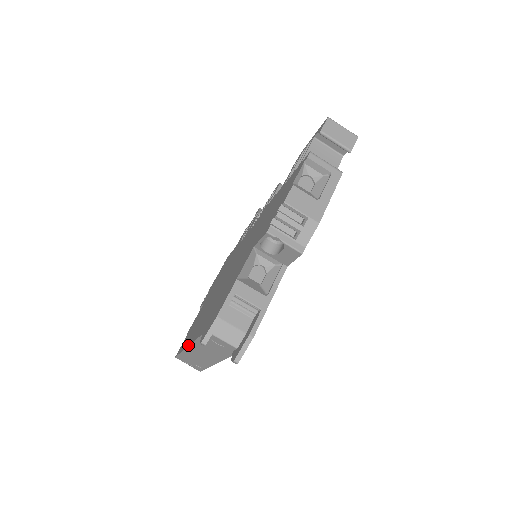
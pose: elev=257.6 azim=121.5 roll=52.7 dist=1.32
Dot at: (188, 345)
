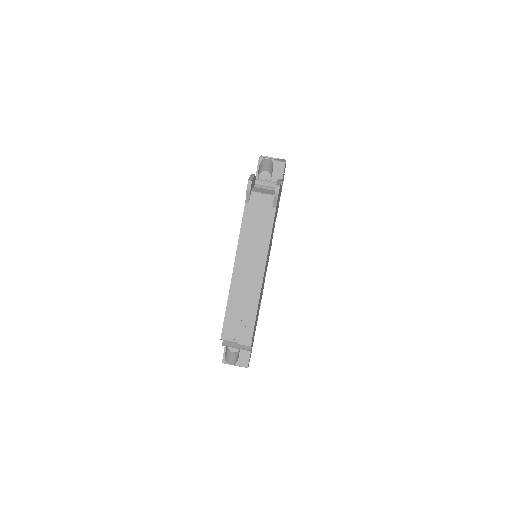
Dot at: (234, 264)
